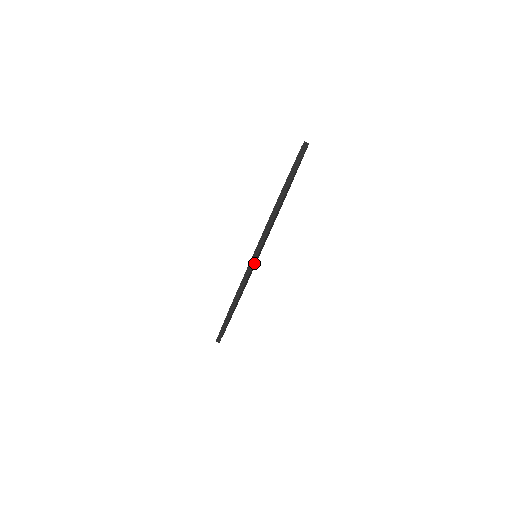
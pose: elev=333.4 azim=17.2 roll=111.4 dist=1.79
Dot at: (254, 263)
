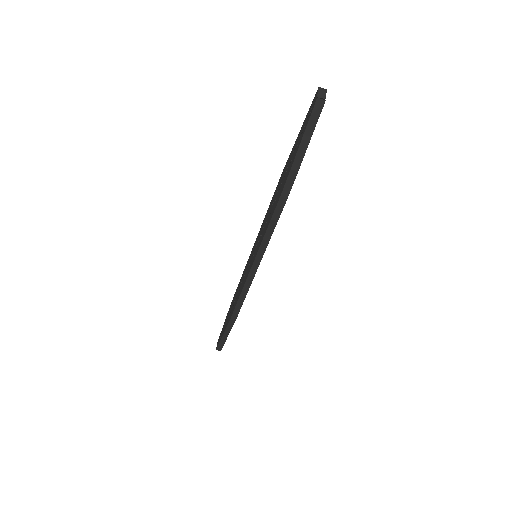
Dot at: (256, 268)
